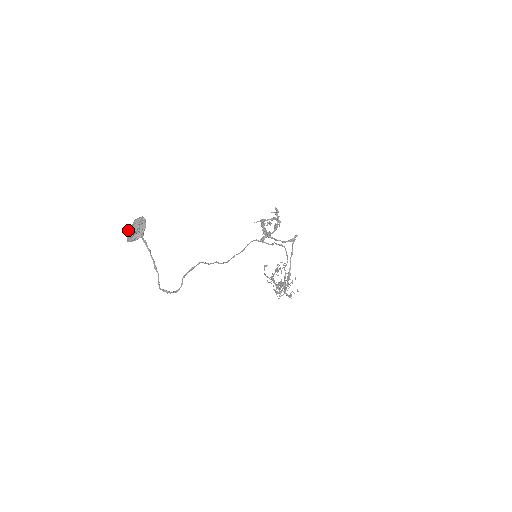
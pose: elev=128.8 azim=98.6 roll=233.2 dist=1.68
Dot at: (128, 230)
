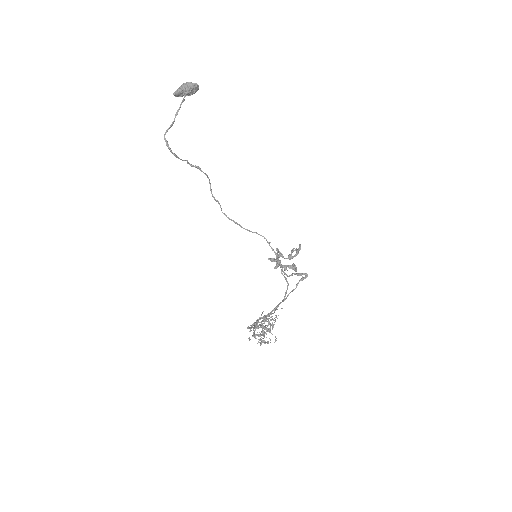
Dot at: (181, 86)
